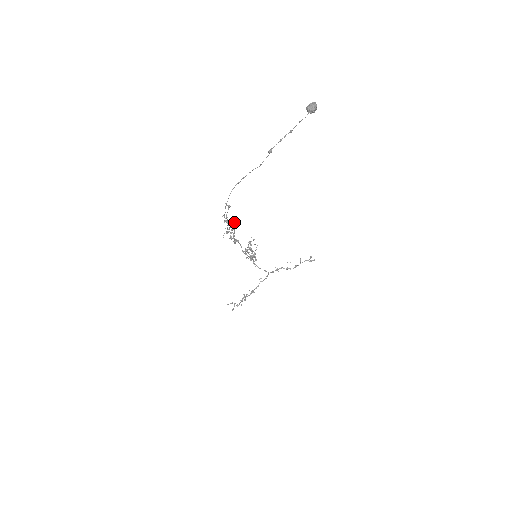
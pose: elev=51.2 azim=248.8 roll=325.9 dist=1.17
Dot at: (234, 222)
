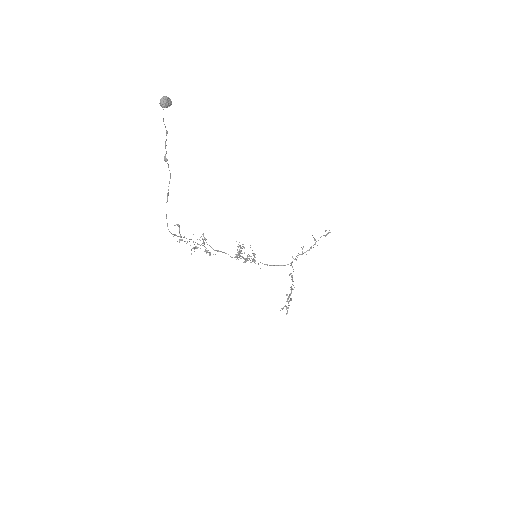
Dot at: (203, 236)
